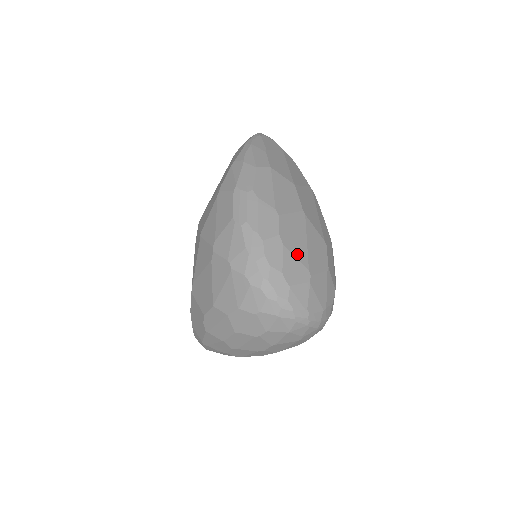
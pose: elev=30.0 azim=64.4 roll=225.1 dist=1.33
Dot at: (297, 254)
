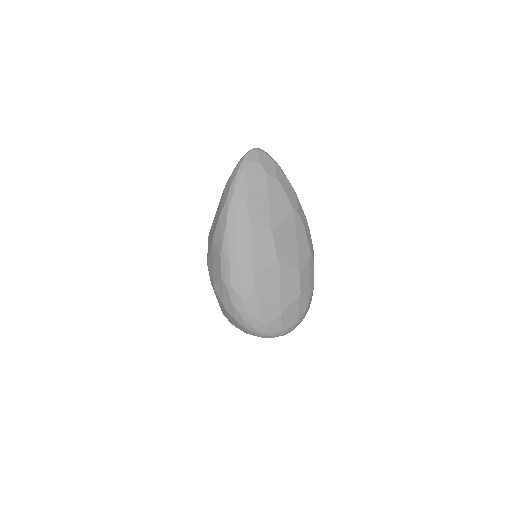
Dot at: (270, 300)
